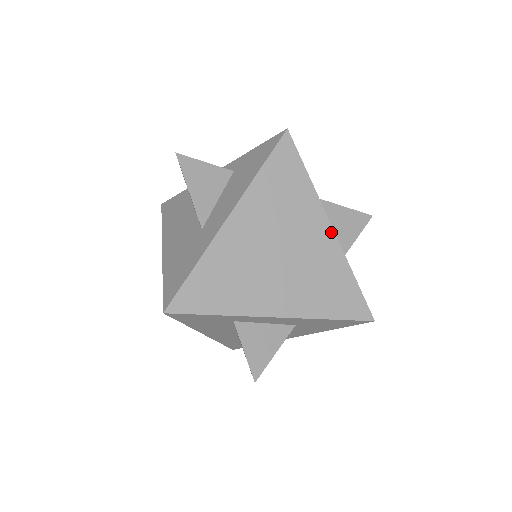
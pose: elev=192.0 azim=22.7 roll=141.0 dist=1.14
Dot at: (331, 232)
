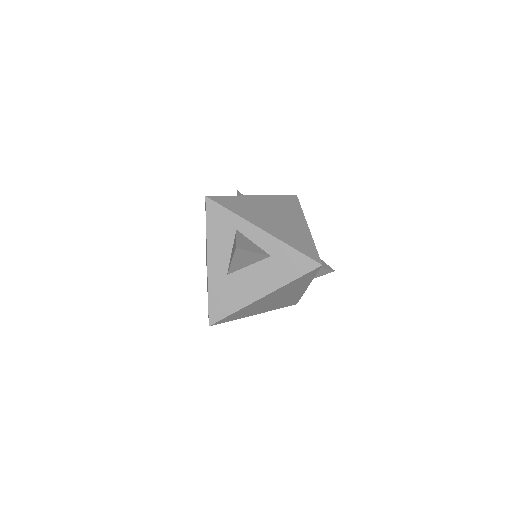
Dot at: (307, 227)
